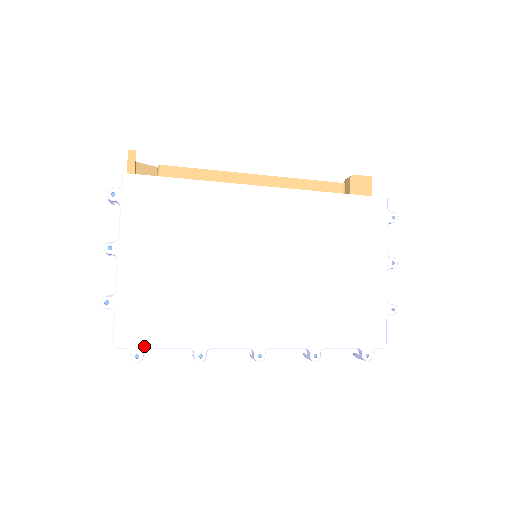
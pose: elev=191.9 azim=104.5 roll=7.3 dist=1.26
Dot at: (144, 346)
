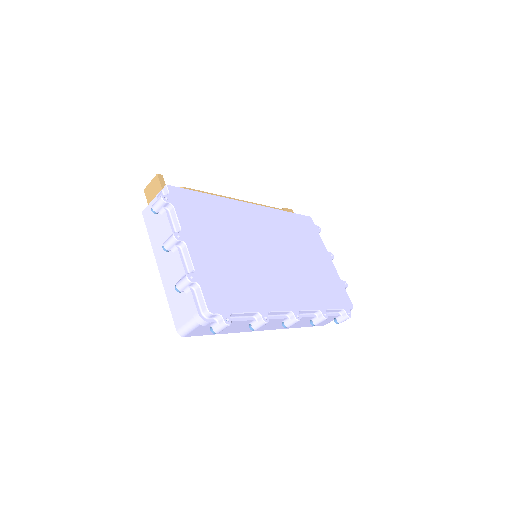
Dot at: (229, 311)
